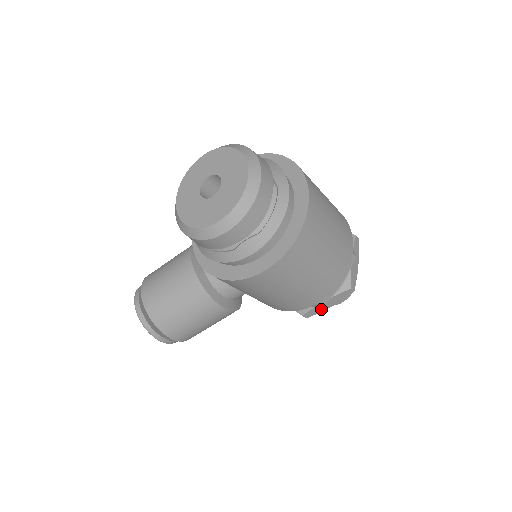
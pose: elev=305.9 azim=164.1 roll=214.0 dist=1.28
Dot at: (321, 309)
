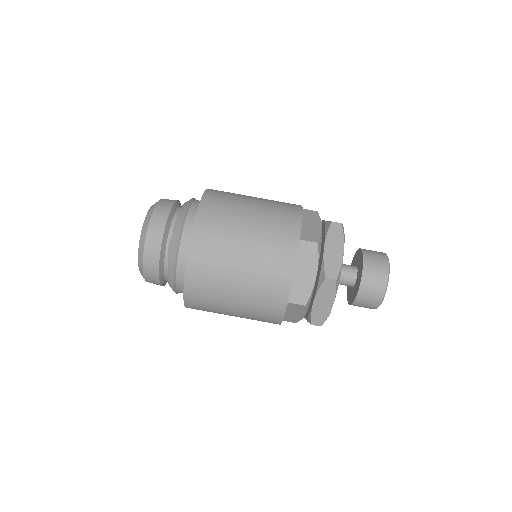
Dot at: occluded
